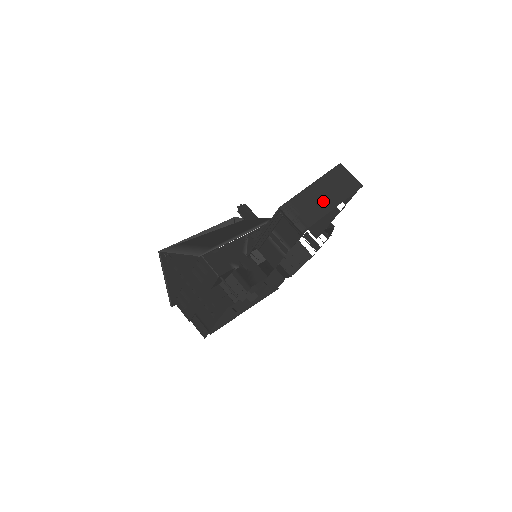
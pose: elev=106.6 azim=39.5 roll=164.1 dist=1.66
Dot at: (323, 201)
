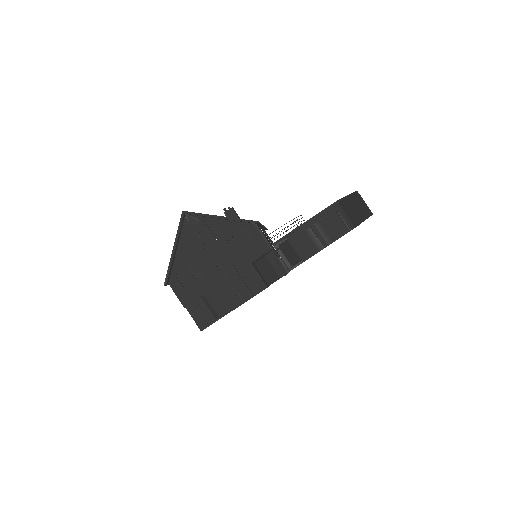
Dot at: (358, 211)
